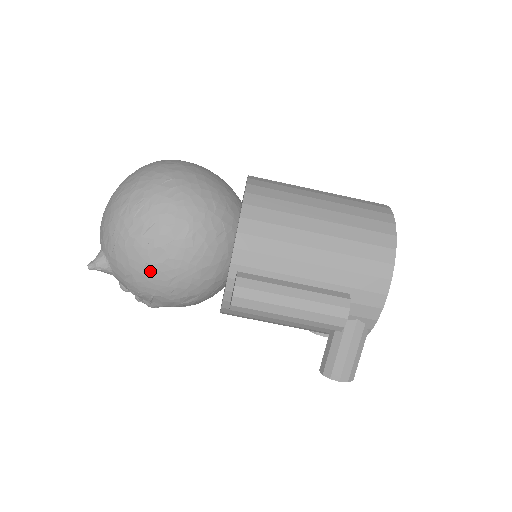
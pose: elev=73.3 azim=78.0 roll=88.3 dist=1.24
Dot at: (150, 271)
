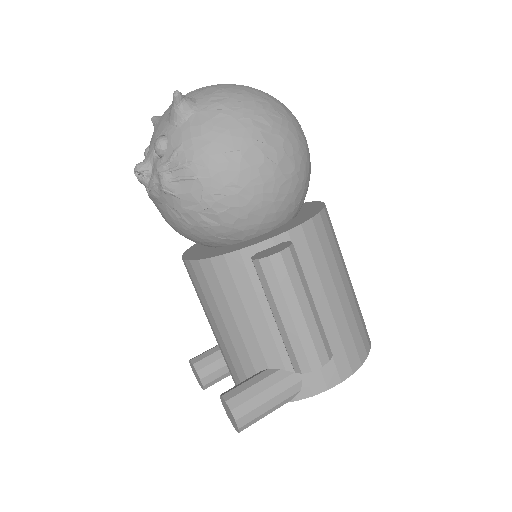
Dot at: (232, 158)
